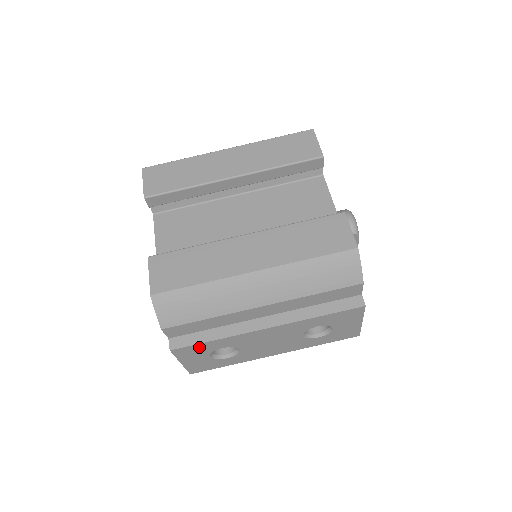
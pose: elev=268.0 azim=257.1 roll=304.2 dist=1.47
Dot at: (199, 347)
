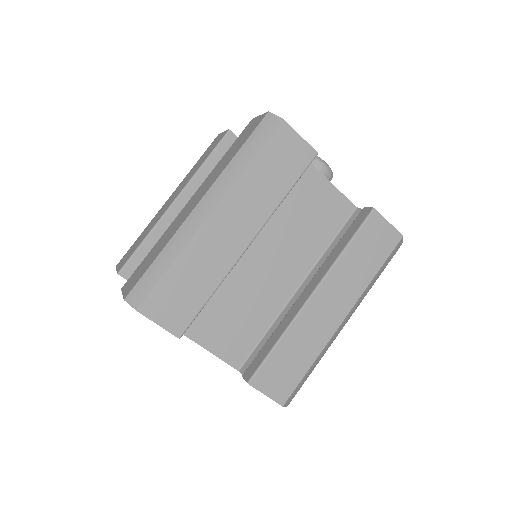
Dot at: occluded
